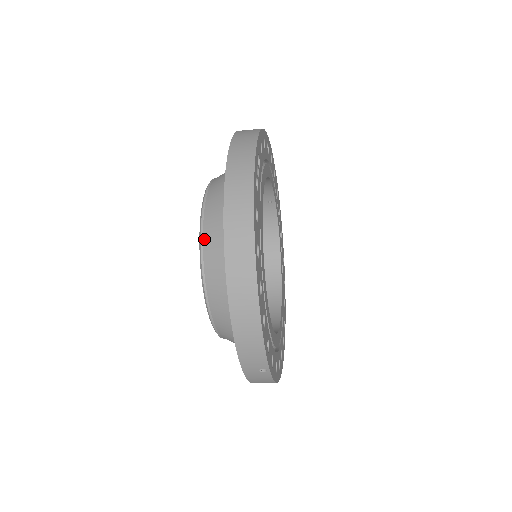
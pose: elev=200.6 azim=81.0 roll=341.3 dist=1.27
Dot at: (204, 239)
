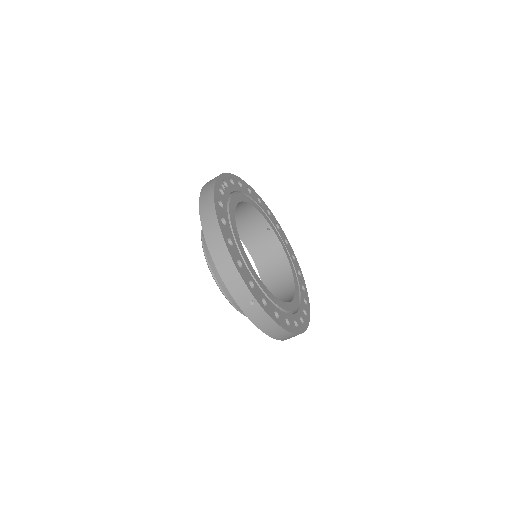
Dot at: (203, 238)
